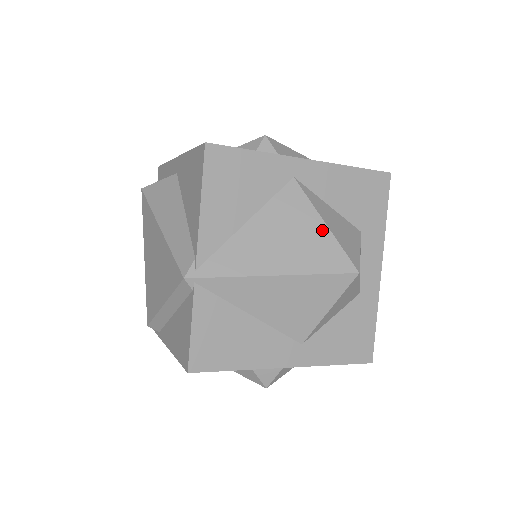
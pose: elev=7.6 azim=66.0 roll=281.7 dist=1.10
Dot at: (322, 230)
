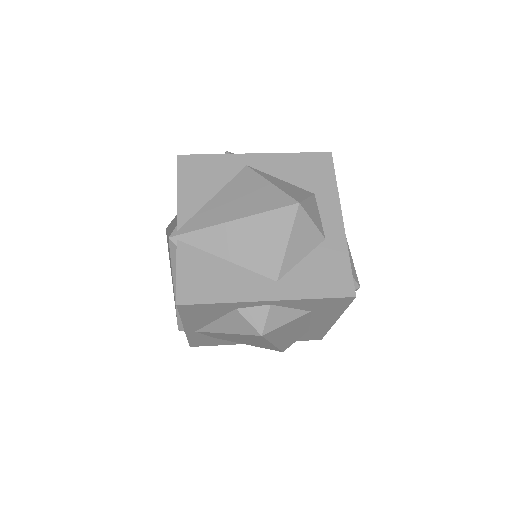
Dot at: (268, 187)
